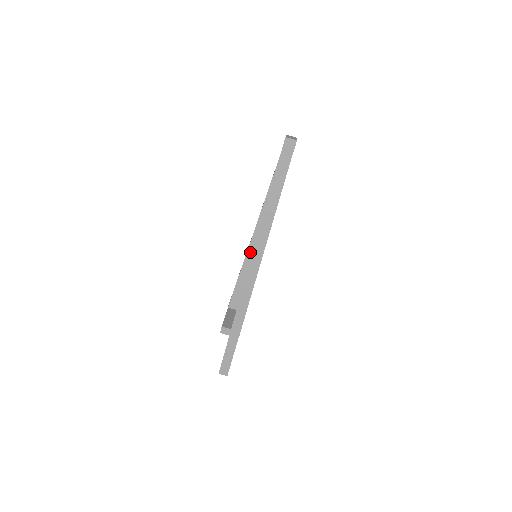
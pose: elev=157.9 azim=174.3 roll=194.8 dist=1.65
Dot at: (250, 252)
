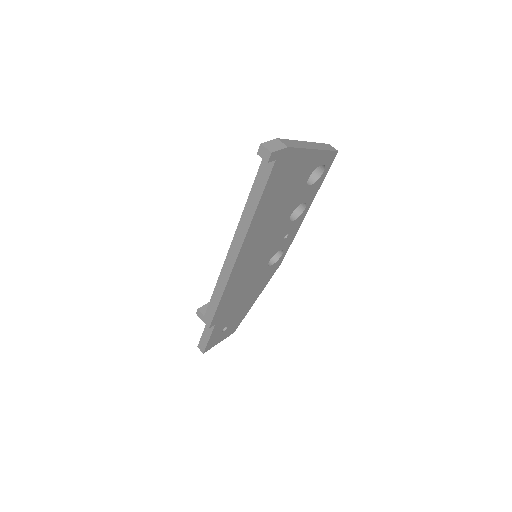
Dot at: occluded
